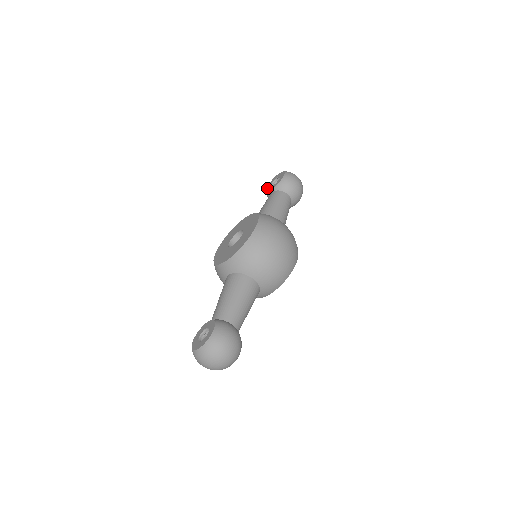
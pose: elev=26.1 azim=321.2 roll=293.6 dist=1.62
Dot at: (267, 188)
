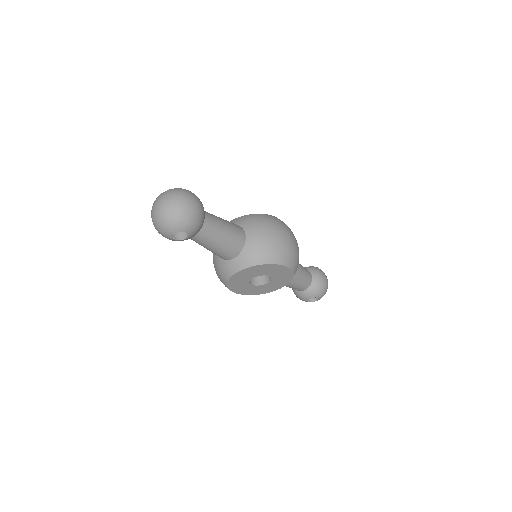
Dot at: occluded
